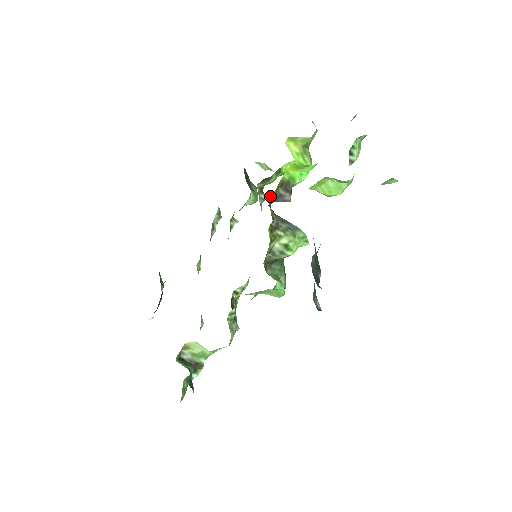
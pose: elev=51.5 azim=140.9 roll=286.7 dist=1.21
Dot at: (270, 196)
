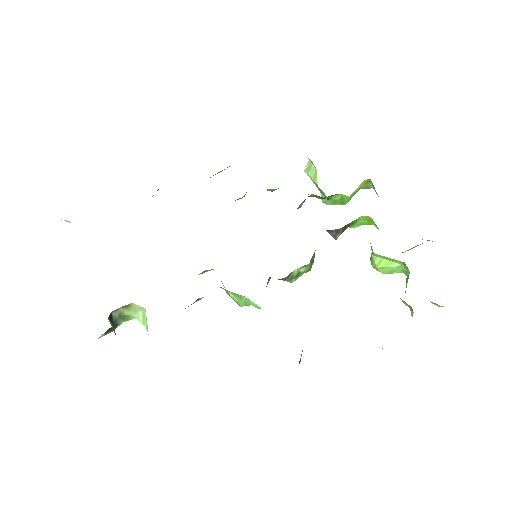
Dot at: (337, 229)
